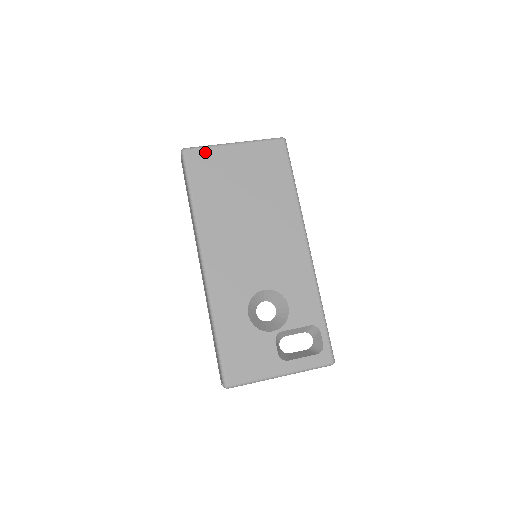
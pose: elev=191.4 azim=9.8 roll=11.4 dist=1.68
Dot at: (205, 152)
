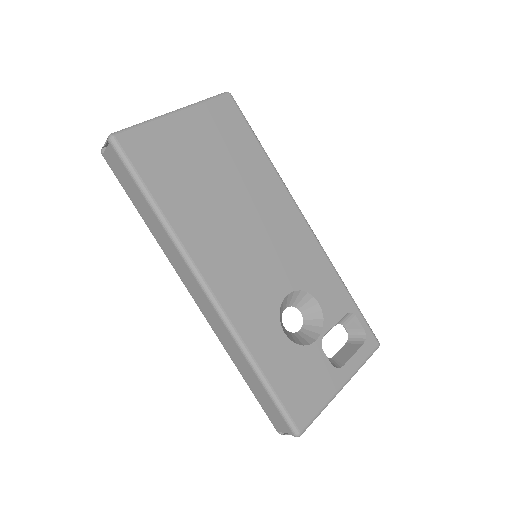
Dot at: (144, 133)
